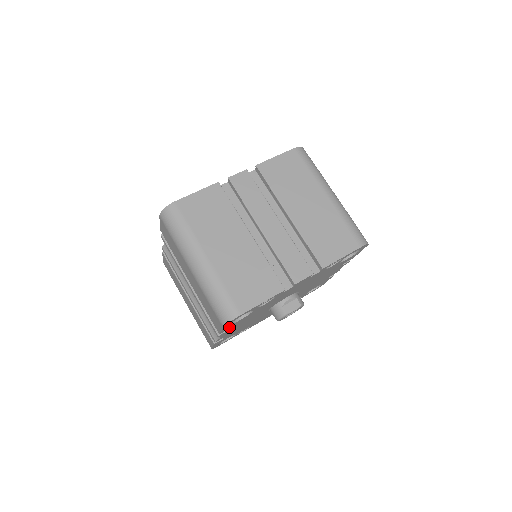
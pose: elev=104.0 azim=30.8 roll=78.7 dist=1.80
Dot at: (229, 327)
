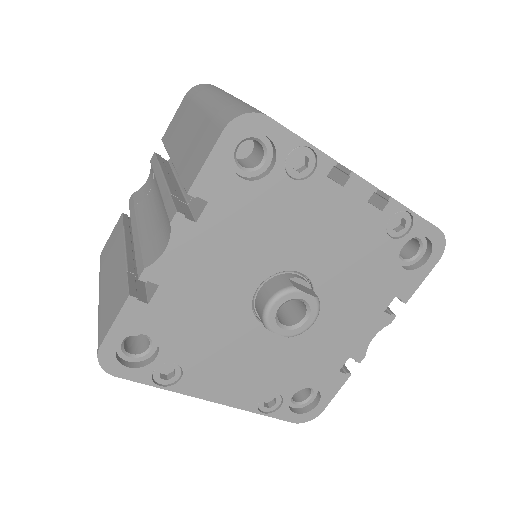
Dot at: (213, 186)
